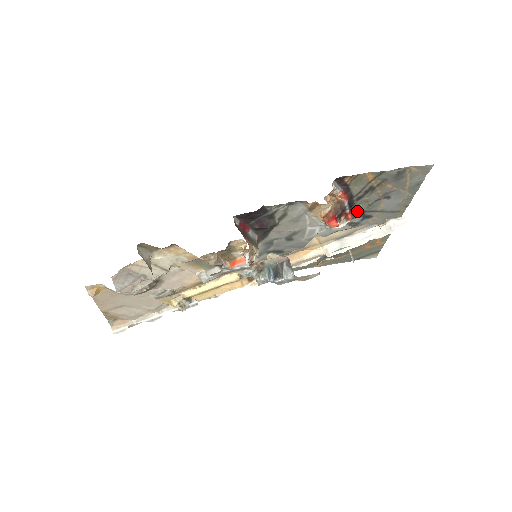
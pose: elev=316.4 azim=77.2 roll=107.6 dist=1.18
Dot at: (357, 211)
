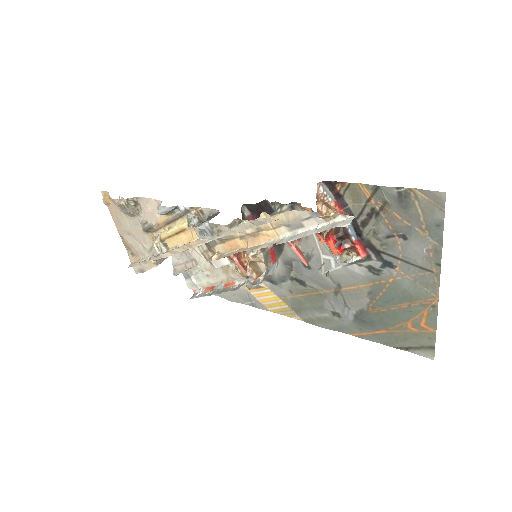
Dot at: (370, 247)
